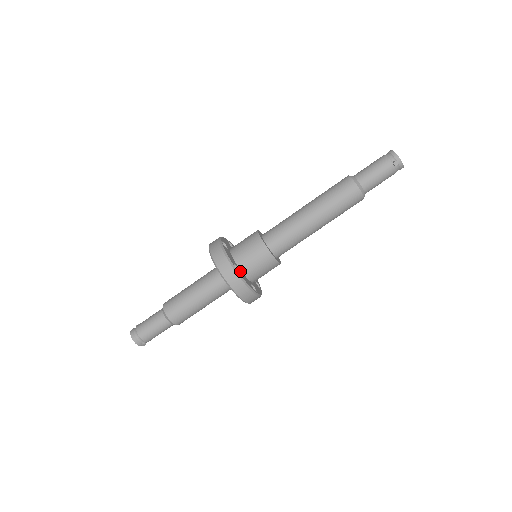
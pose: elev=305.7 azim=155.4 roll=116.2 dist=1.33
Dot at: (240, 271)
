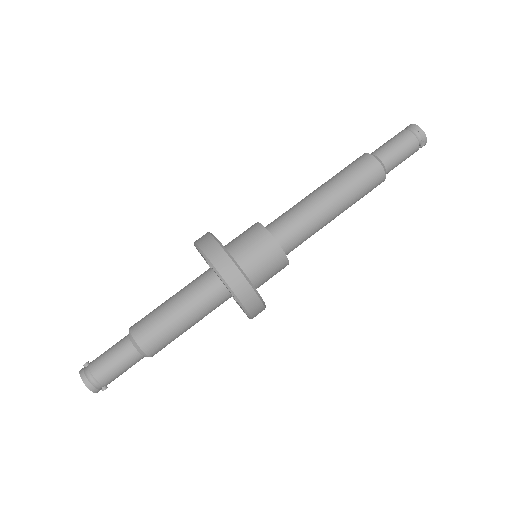
Dot at: occluded
